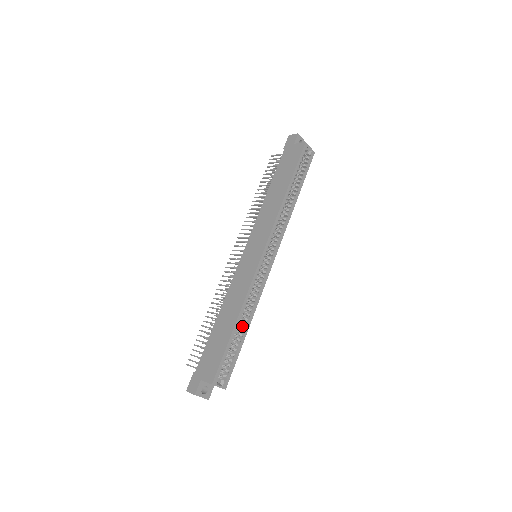
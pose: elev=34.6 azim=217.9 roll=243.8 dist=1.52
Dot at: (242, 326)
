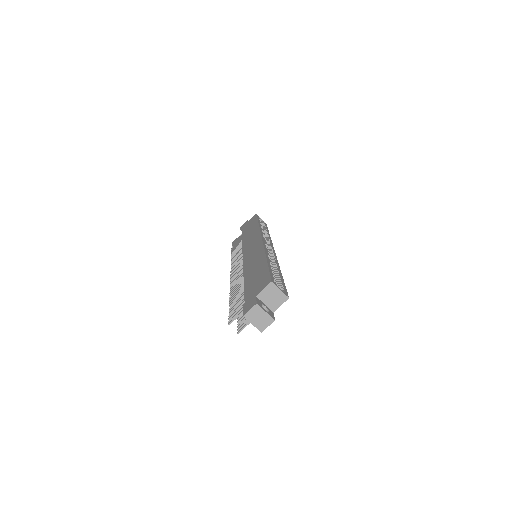
Dot at: occluded
